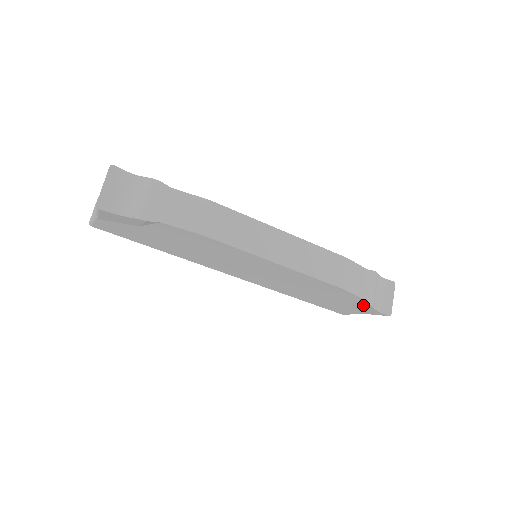
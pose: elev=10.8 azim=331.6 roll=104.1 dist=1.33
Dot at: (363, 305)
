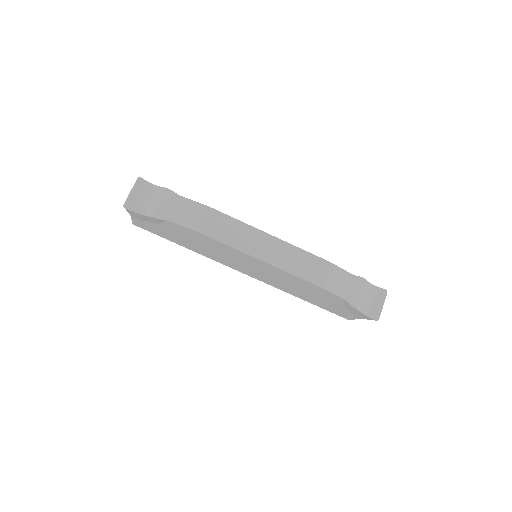
Dot at: (350, 307)
